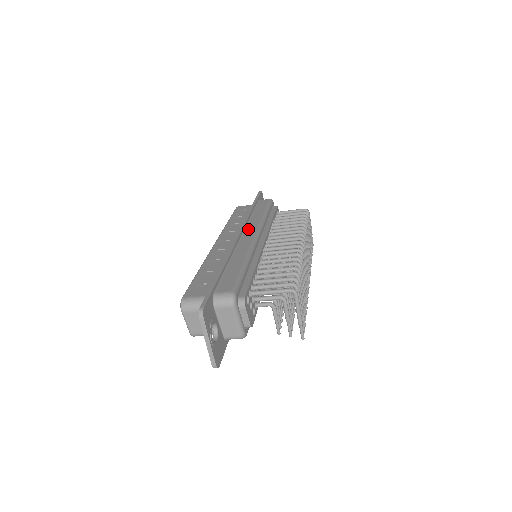
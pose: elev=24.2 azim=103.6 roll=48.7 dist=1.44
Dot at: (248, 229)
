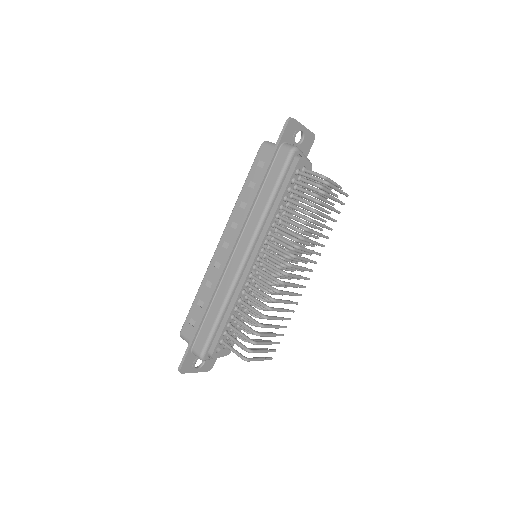
Dot at: (243, 238)
